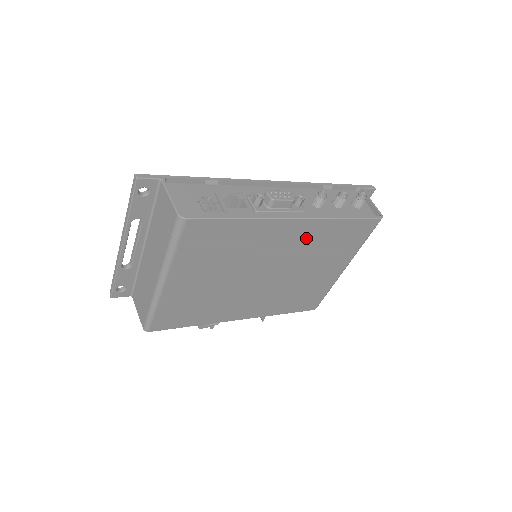
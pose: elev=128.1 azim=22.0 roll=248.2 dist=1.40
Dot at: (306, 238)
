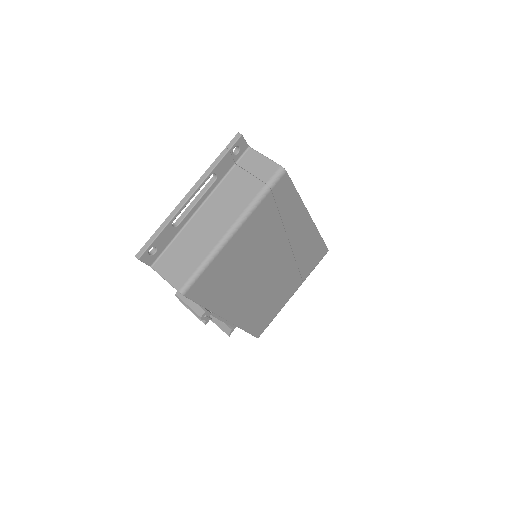
Dot at: (302, 242)
